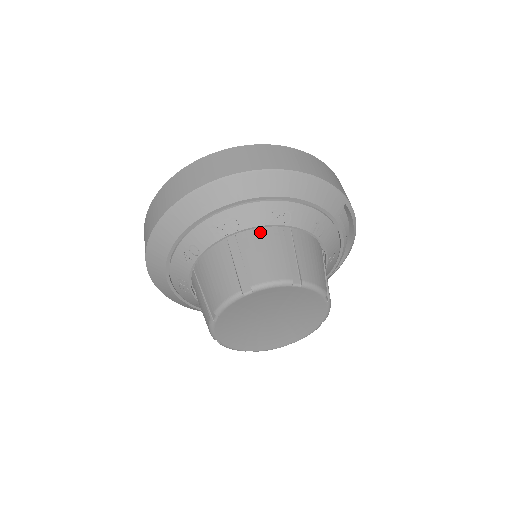
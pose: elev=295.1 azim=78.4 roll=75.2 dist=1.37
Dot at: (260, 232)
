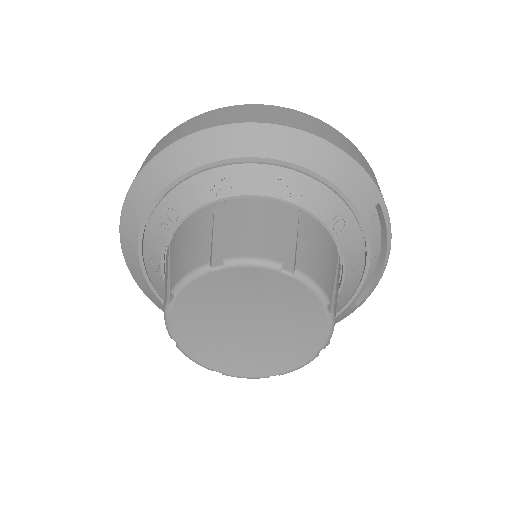
Dot at: (257, 203)
